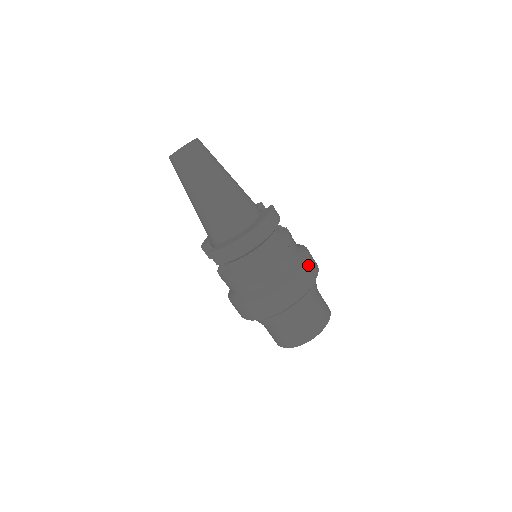
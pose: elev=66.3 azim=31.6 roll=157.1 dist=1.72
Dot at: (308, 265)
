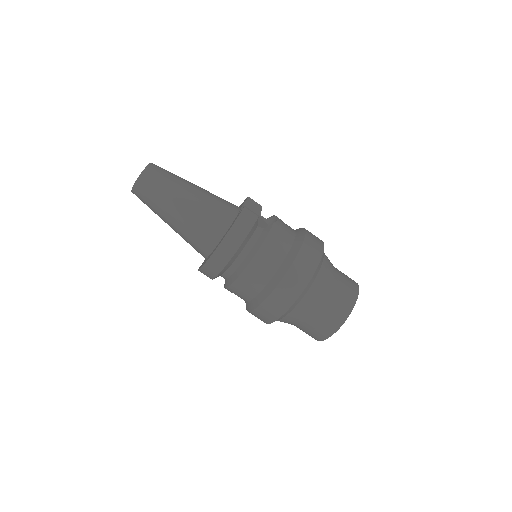
Dot at: (297, 265)
